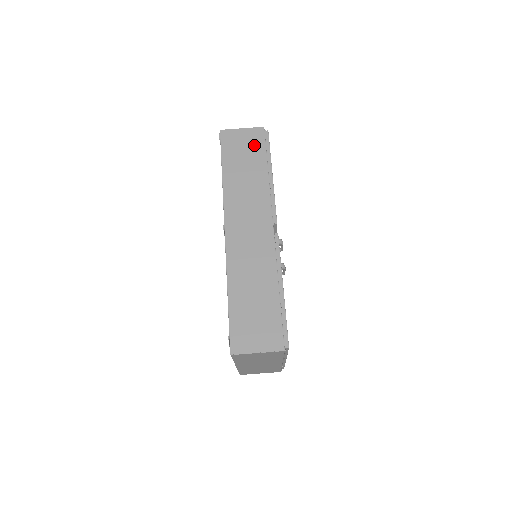
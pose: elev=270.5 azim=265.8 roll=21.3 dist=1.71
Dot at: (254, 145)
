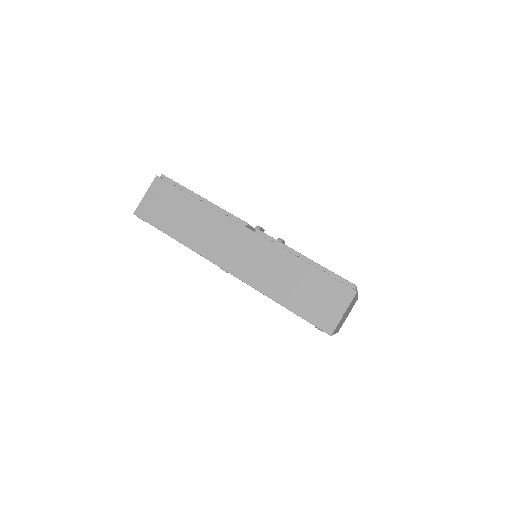
Dot at: (167, 195)
